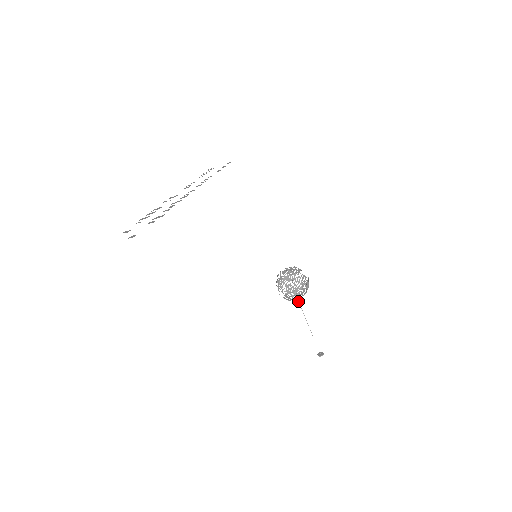
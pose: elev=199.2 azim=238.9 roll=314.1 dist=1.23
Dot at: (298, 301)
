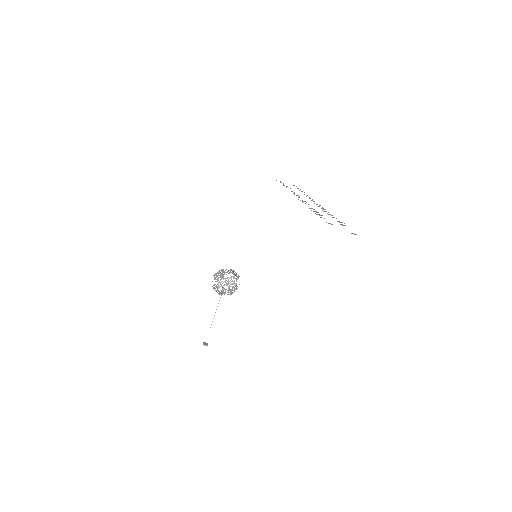
Dot at: (220, 297)
